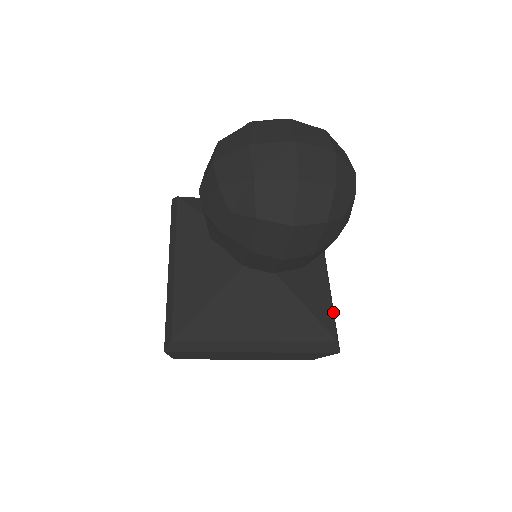
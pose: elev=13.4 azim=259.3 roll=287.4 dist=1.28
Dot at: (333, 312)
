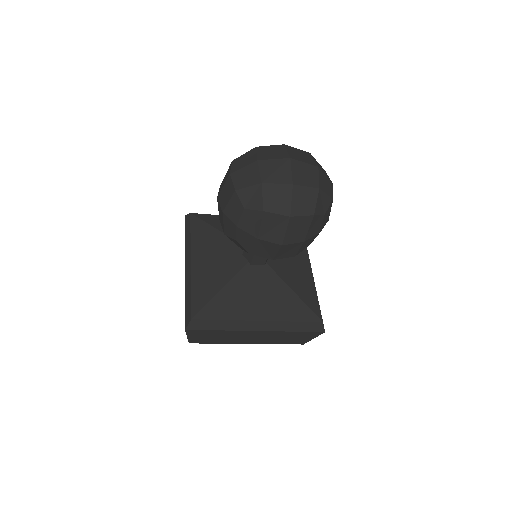
Dot at: occluded
